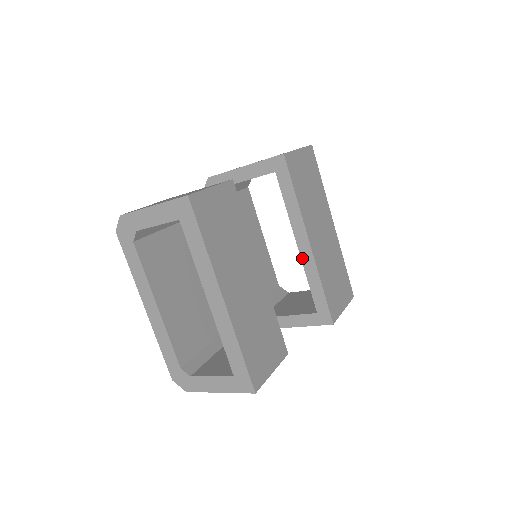
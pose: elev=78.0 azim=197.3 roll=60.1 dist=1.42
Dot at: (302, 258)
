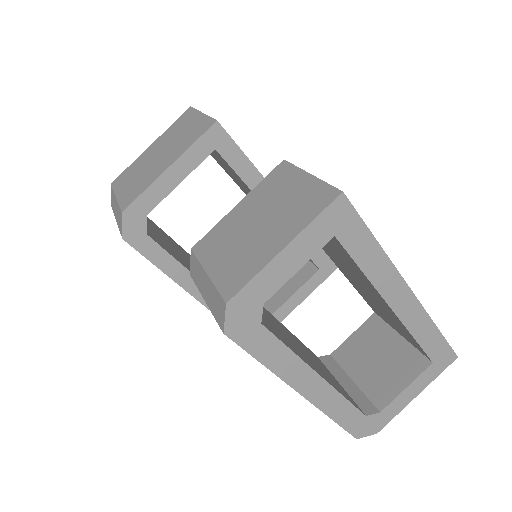
Dot at: occluded
